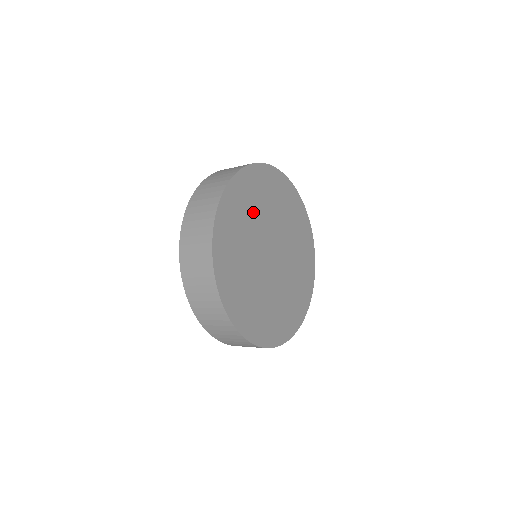
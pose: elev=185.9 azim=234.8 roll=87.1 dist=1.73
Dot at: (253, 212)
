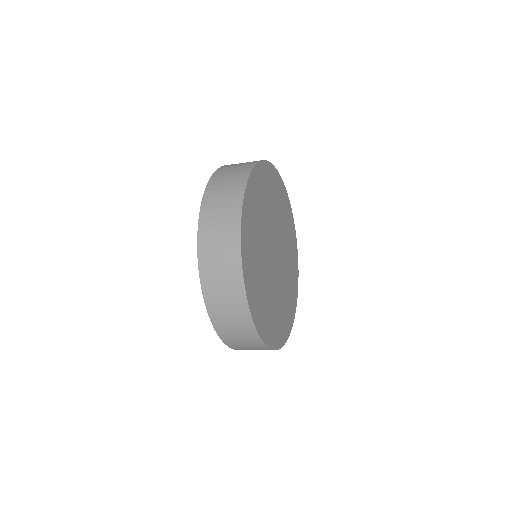
Dot at: (260, 218)
